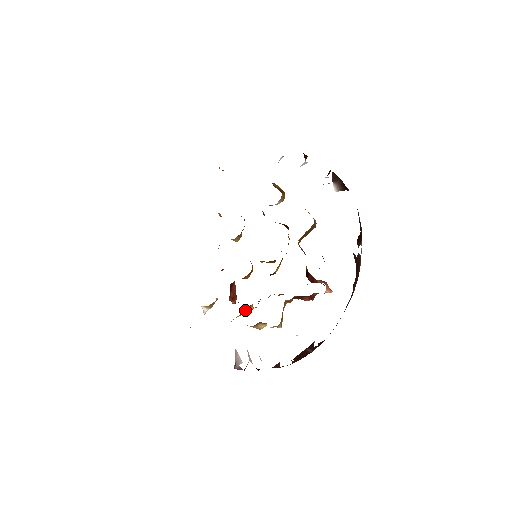
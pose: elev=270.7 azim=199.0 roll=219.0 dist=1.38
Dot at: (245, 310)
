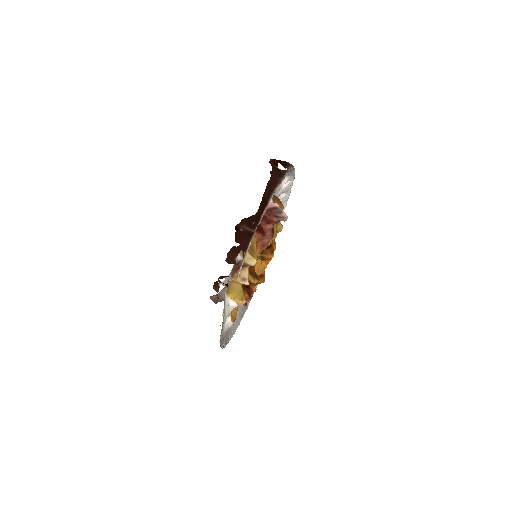
Dot at: (249, 292)
